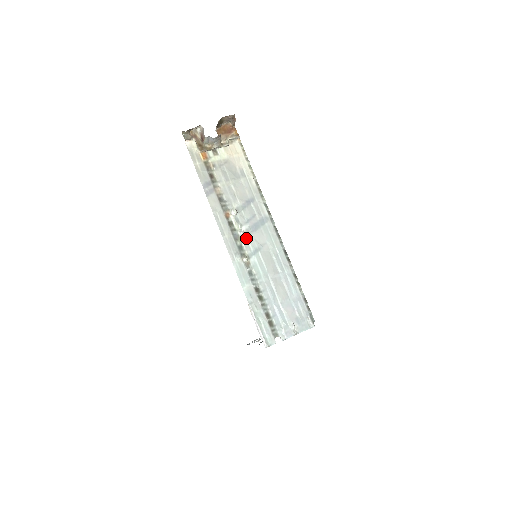
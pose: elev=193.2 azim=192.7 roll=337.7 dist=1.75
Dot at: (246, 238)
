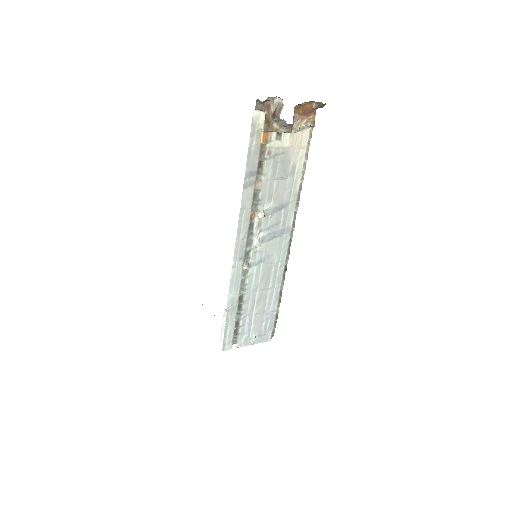
Dot at: (258, 246)
